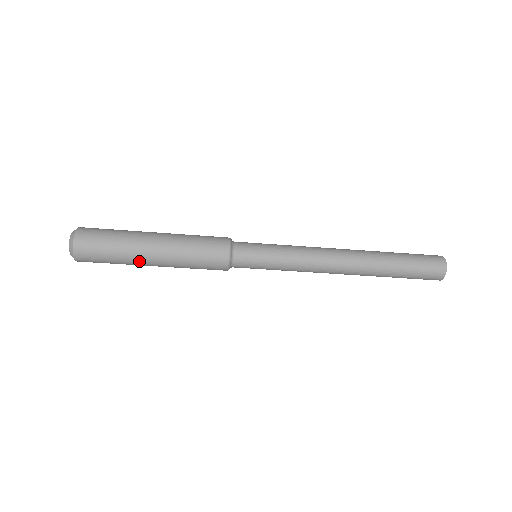
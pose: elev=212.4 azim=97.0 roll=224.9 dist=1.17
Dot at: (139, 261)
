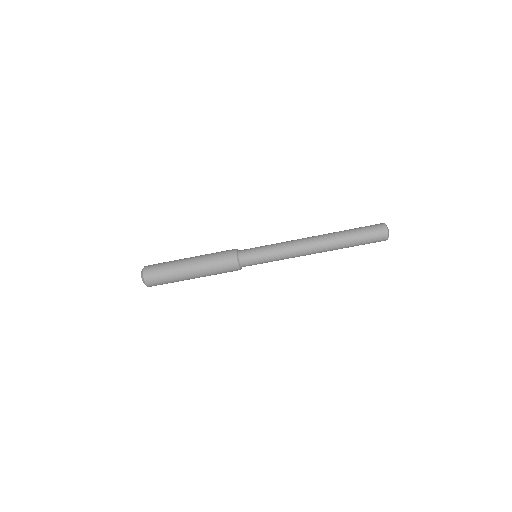
Dot at: (181, 263)
